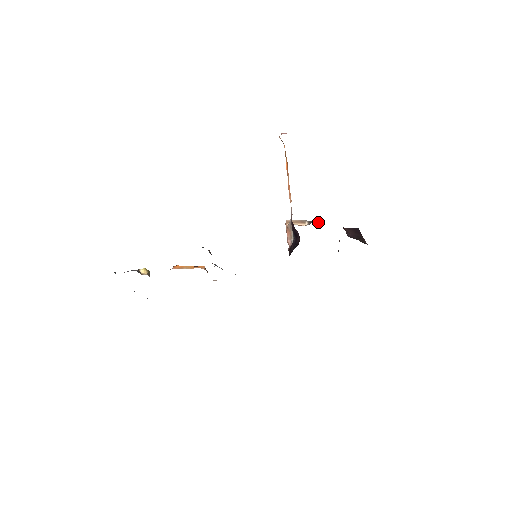
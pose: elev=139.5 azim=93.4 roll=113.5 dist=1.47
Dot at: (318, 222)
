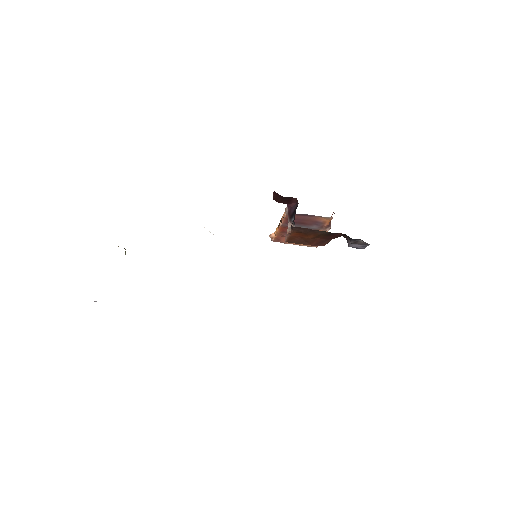
Dot at: occluded
